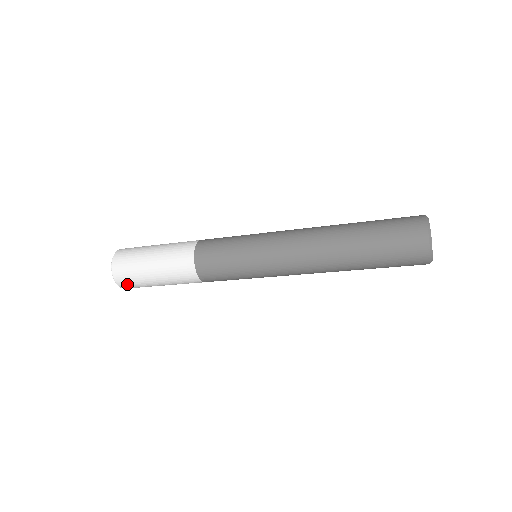
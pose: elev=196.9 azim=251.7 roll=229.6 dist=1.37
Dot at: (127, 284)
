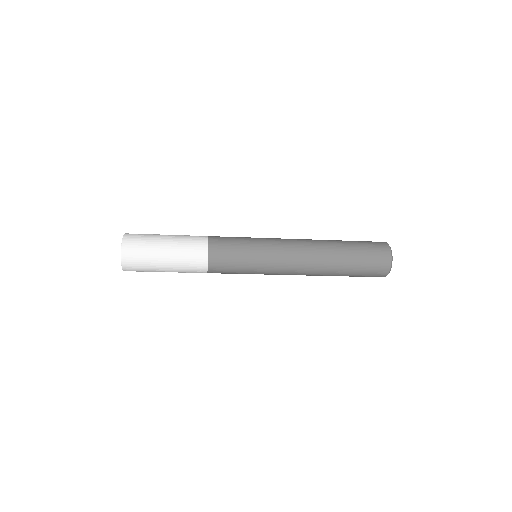
Dot at: occluded
